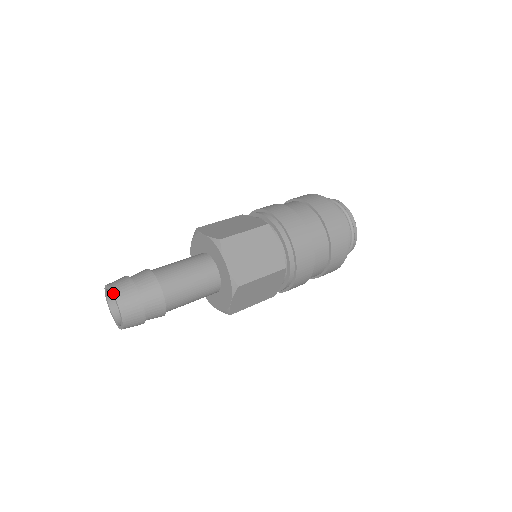
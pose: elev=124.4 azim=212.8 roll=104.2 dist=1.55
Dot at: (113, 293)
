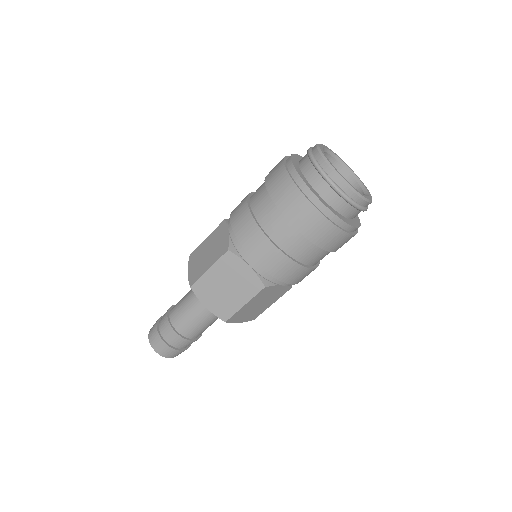
Dot at: (150, 343)
